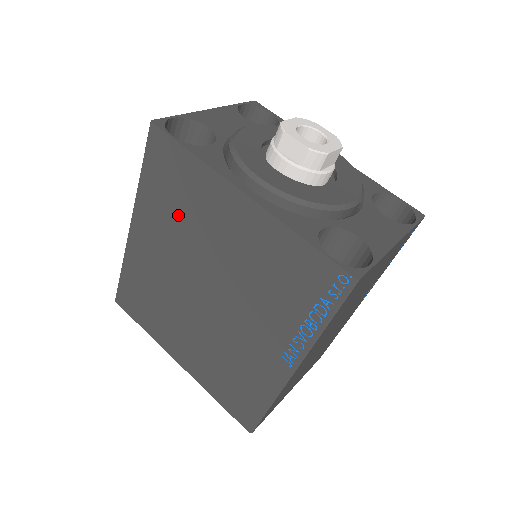
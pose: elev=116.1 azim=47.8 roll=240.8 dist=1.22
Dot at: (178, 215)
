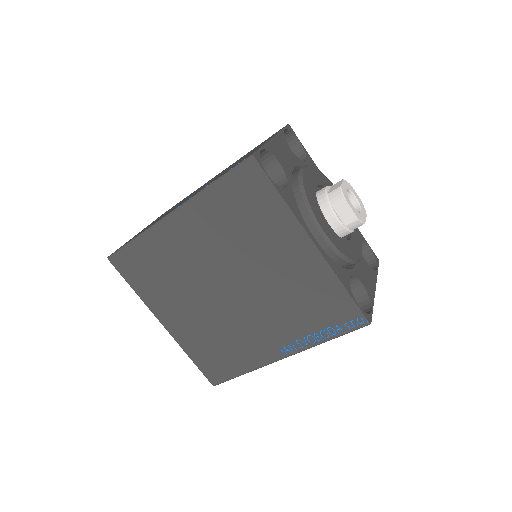
Dot at: (237, 230)
